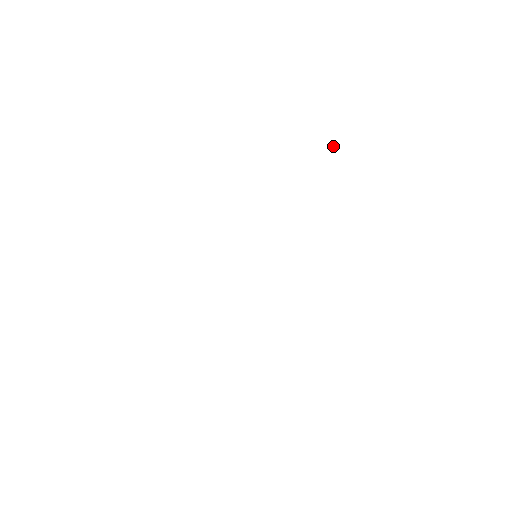
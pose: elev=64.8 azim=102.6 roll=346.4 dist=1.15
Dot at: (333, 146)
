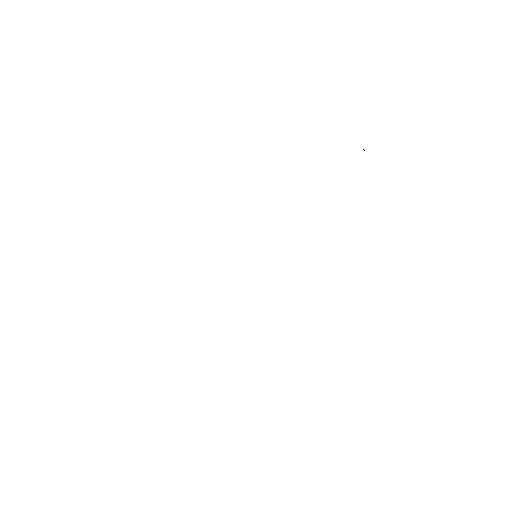
Dot at: (363, 149)
